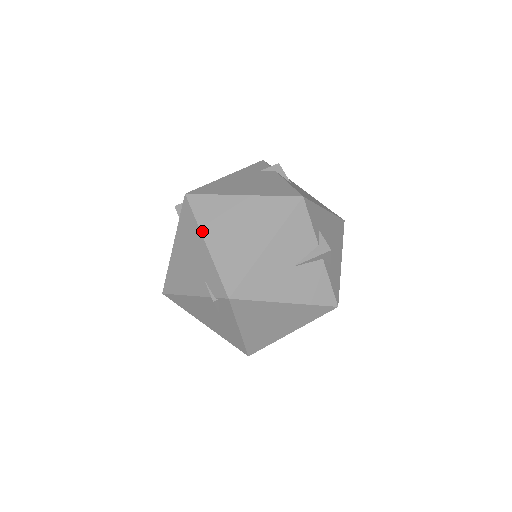
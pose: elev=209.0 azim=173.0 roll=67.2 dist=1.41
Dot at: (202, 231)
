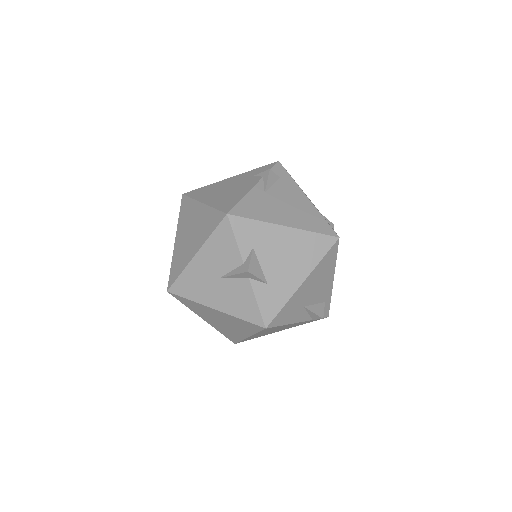
Dot at: (177, 229)
